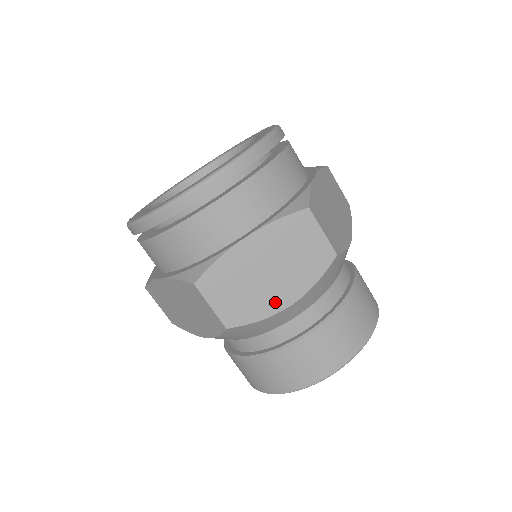
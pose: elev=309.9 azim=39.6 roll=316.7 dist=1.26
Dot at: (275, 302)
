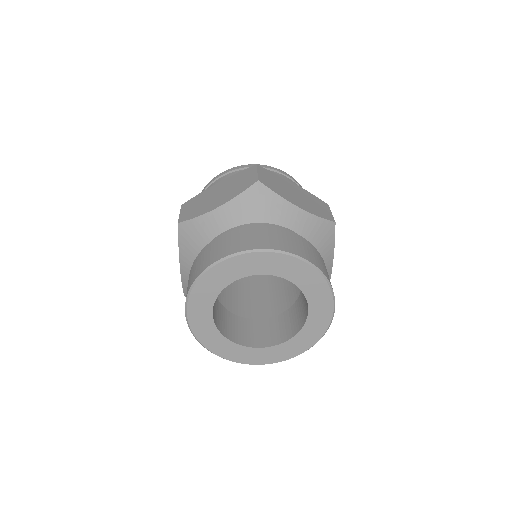
Dot at: (210, 208)
